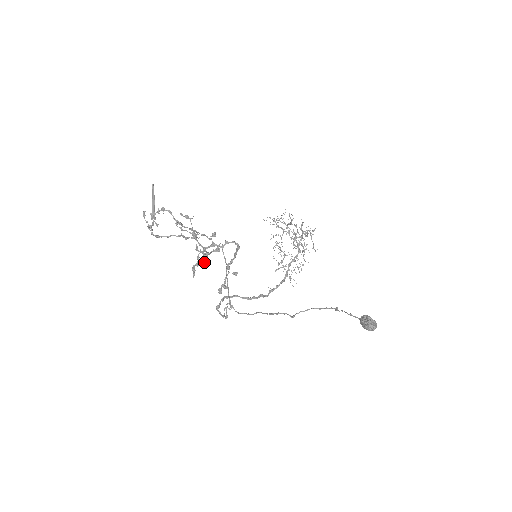
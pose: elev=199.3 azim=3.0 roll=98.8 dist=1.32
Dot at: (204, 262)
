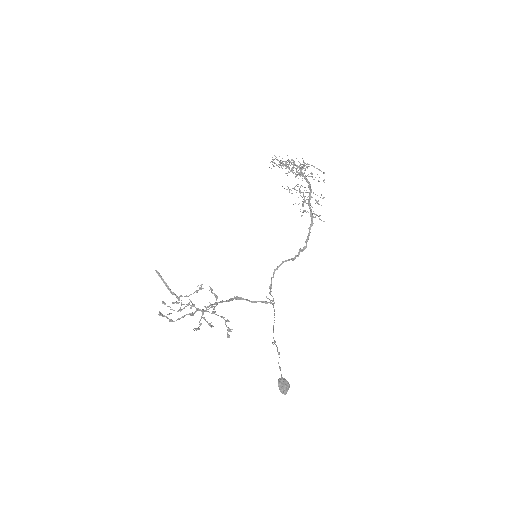
Dot at: occluded
